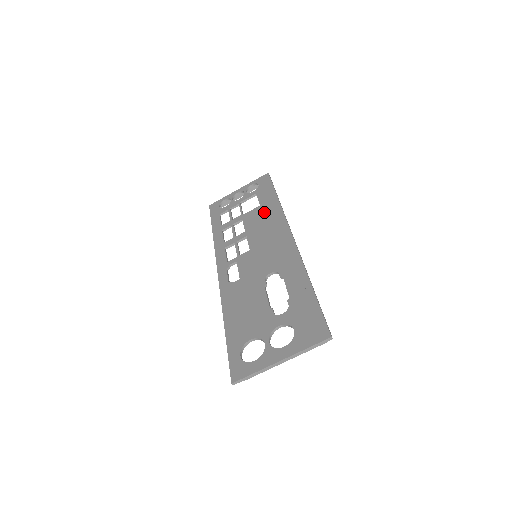
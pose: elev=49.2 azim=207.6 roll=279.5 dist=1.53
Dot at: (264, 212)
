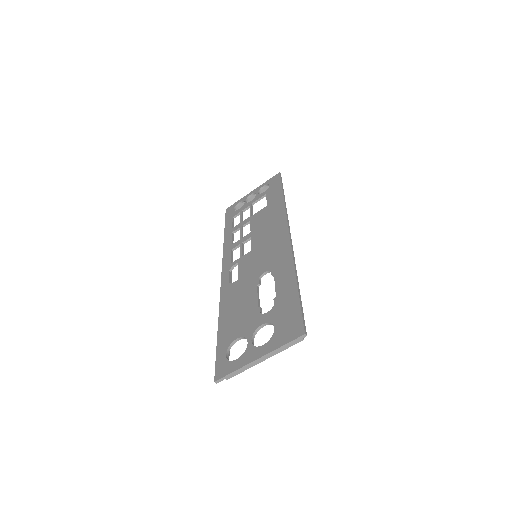
Dot at: (269, 212)
